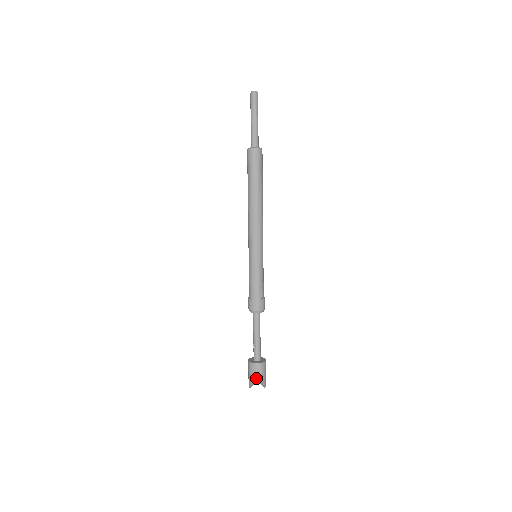
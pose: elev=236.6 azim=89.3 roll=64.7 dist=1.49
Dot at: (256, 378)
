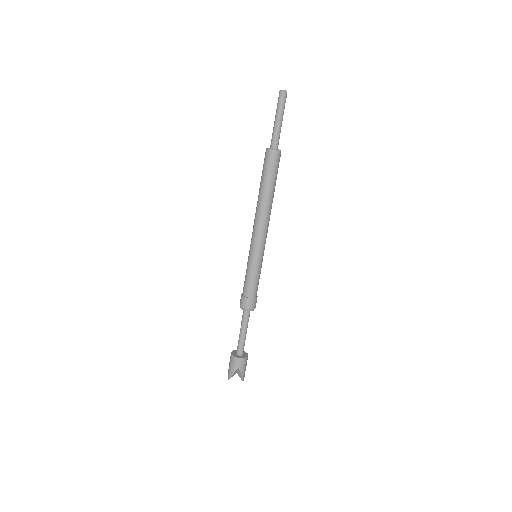
Dot at: (236, 371)
